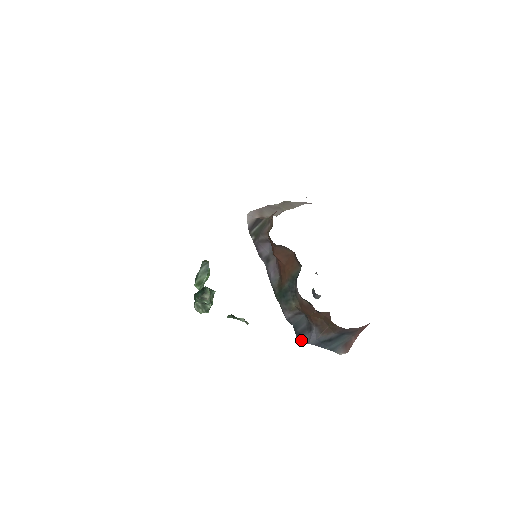
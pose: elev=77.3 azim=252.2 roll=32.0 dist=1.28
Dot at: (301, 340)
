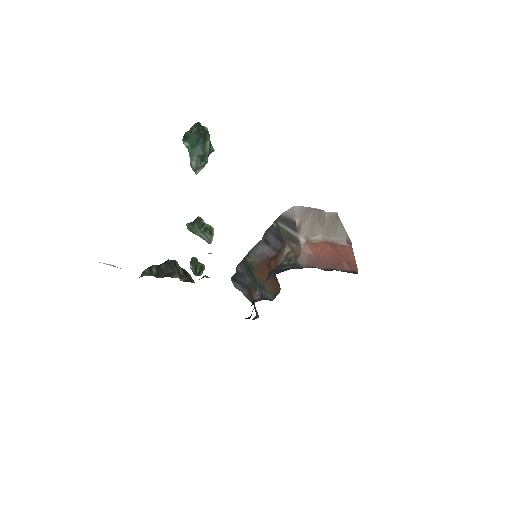
Dot at: (233, 281)
